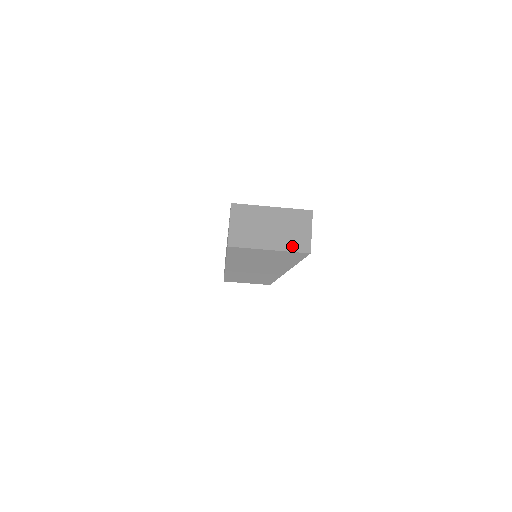
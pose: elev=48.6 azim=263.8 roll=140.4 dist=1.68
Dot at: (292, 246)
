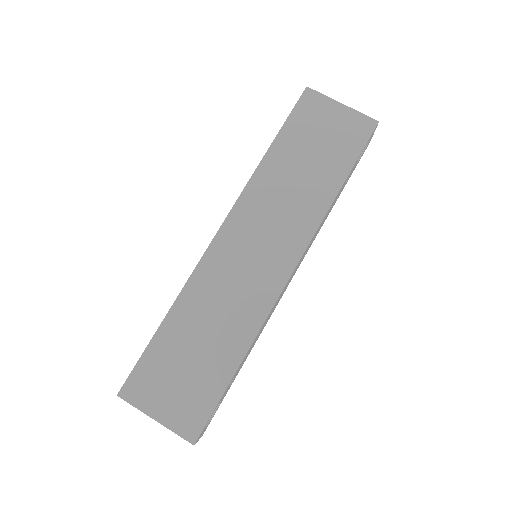
Dot at: (361, 116)
